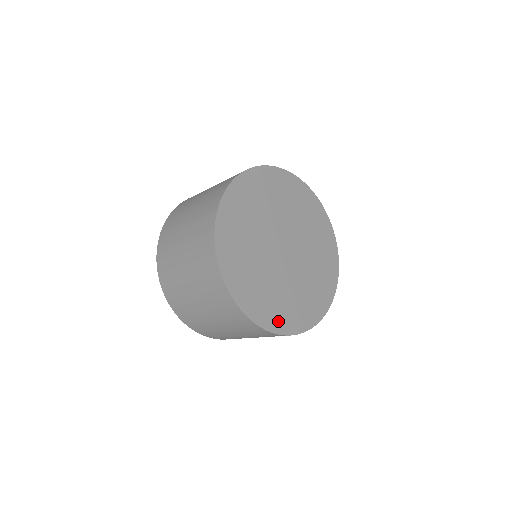
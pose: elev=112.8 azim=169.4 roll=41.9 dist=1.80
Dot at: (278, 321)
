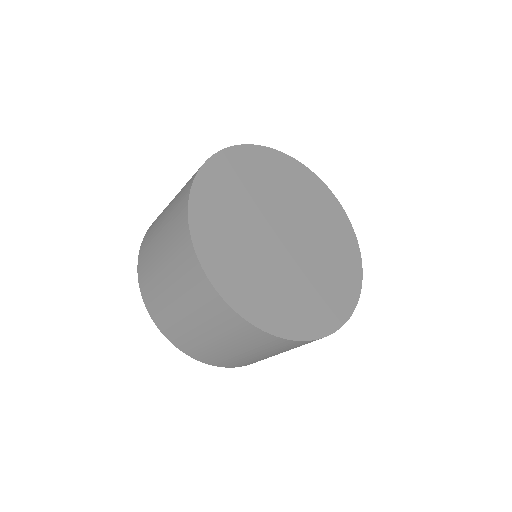
Dot at: (284, 322)
